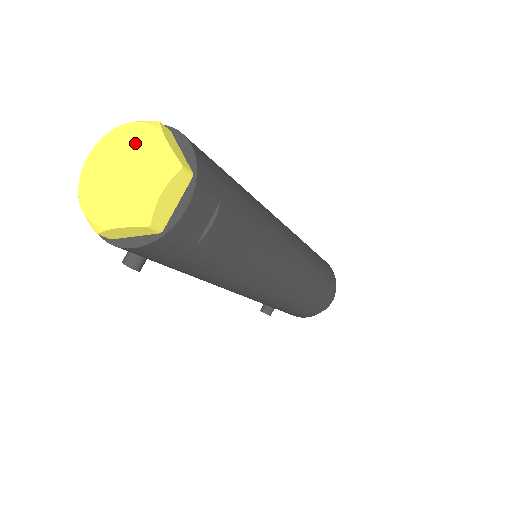
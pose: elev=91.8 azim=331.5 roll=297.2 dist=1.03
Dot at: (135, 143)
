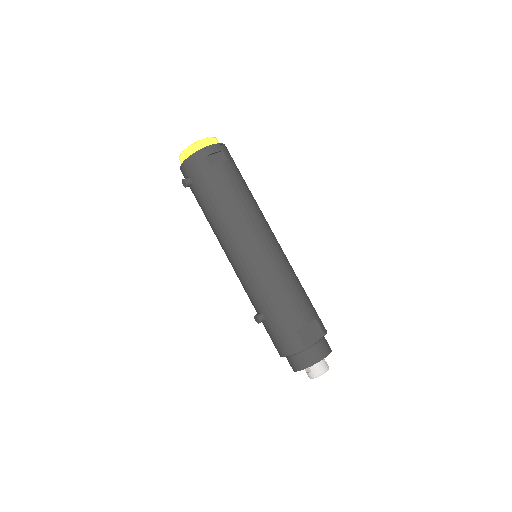
Dot at: occluded
